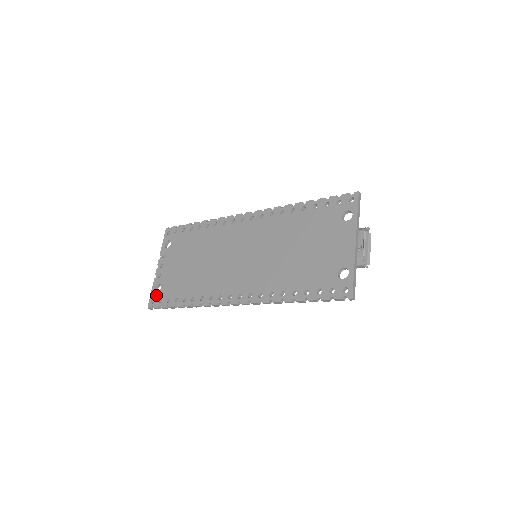
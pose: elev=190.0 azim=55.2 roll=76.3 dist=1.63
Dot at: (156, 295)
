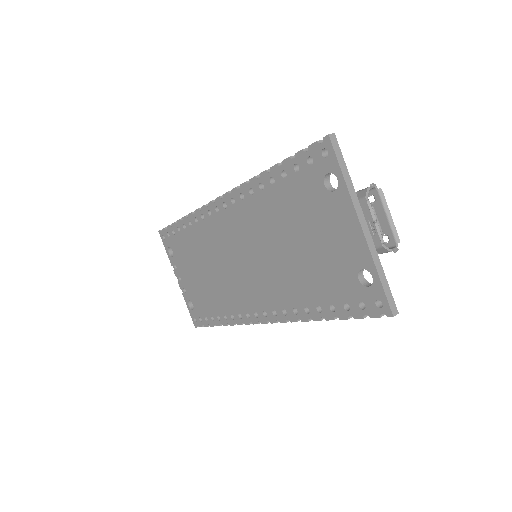
Dot at: (193, 313)
